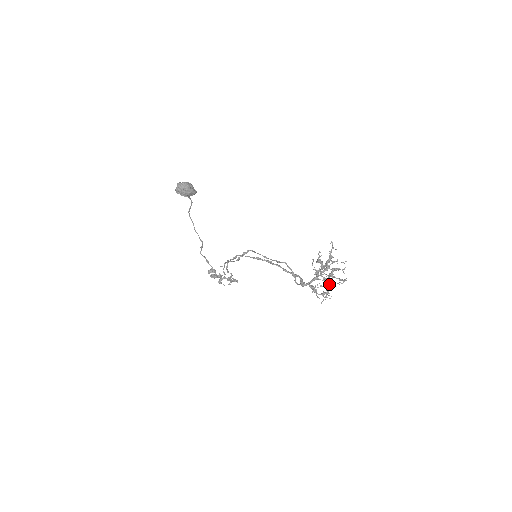
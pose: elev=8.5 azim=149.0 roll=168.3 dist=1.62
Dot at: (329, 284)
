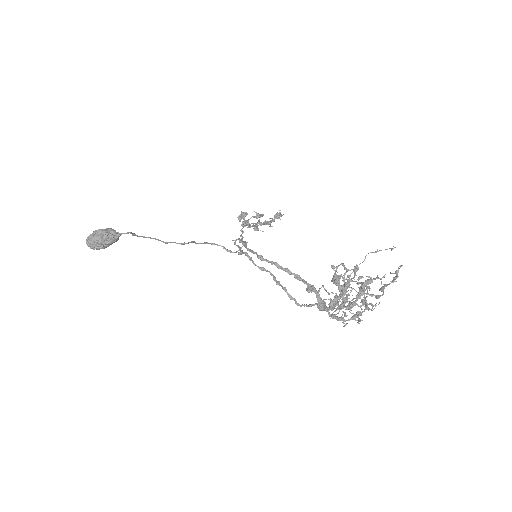
Dot at: occluded
